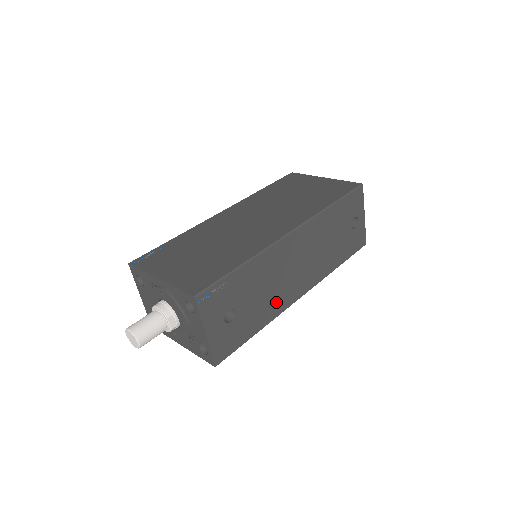
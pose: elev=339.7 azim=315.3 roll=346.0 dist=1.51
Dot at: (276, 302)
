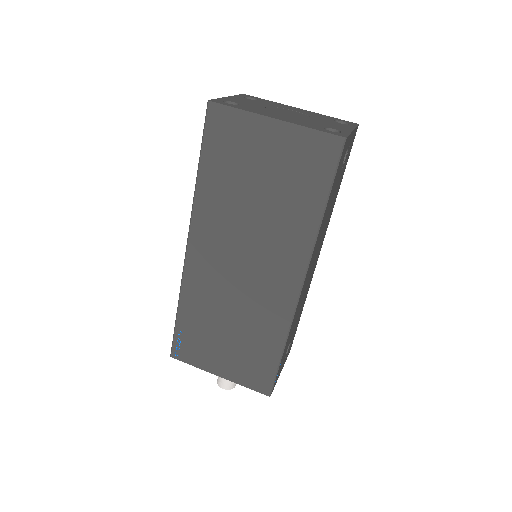
Dot at: (307, 291)
